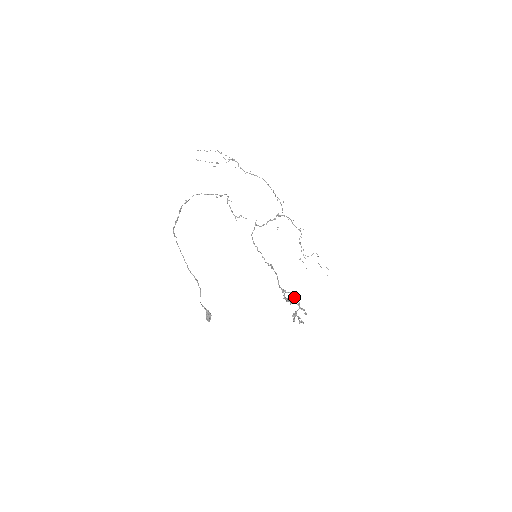
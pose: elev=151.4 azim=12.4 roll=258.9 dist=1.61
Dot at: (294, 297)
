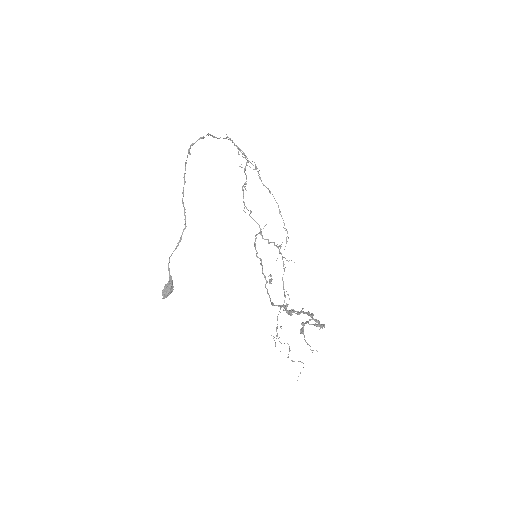
Dot at: (302, 311)
